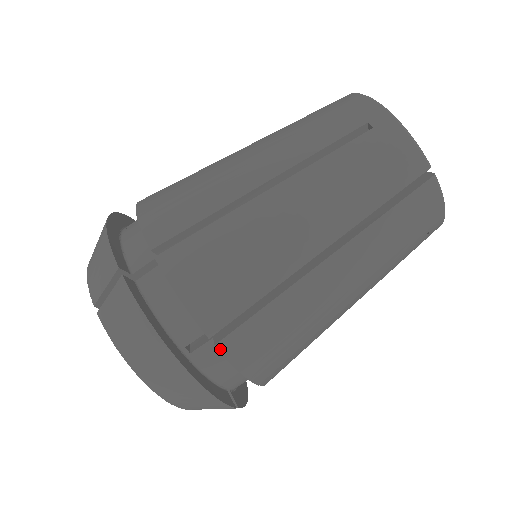
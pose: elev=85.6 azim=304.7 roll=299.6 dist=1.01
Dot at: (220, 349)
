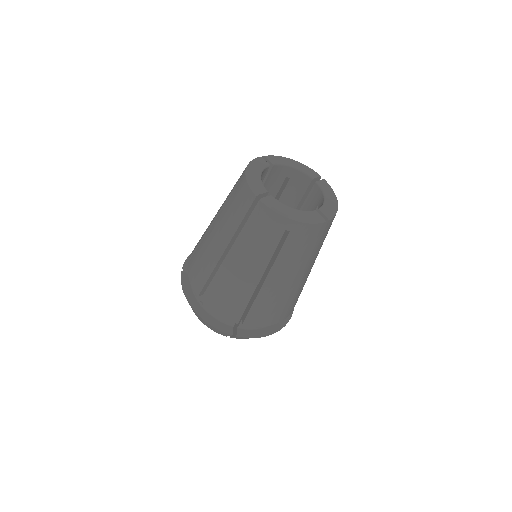
Dot at: (285, 318)
